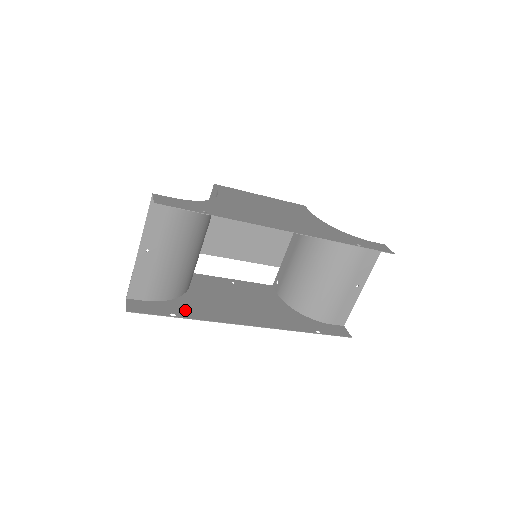
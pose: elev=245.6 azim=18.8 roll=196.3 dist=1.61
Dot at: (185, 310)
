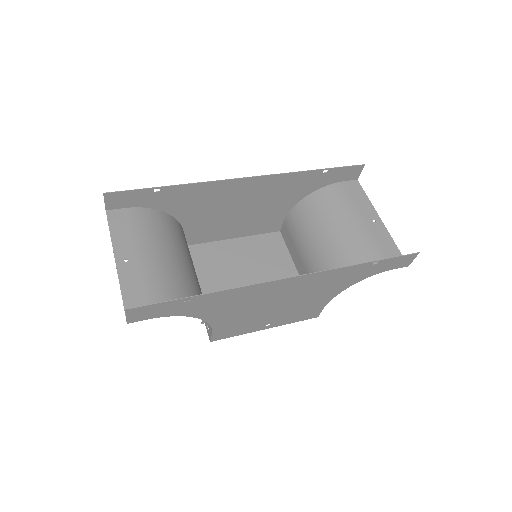
Dot at: (203, 302)
